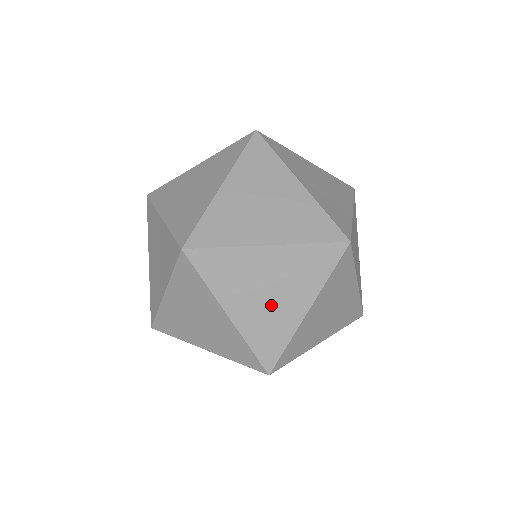
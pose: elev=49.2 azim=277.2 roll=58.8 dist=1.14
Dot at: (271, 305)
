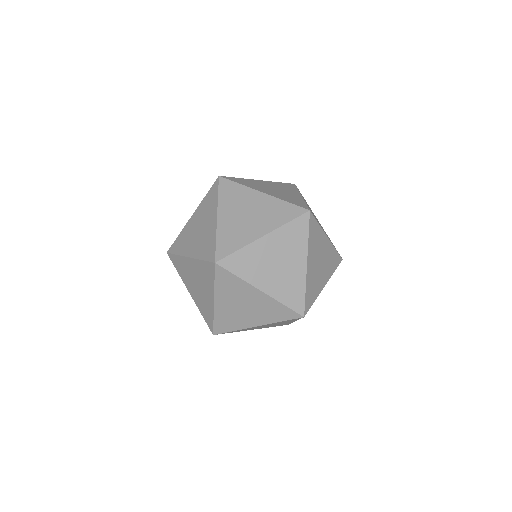
Dot at: (201, 293)
